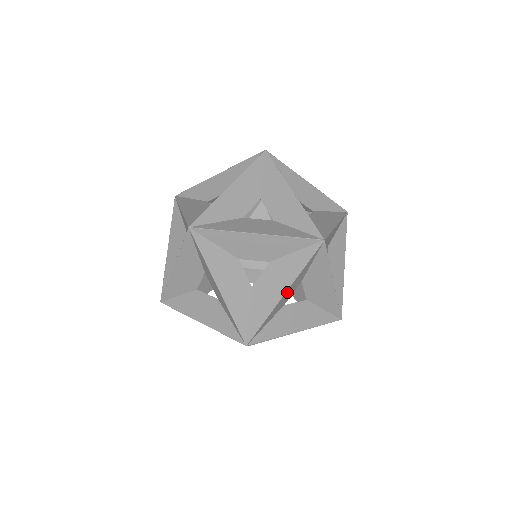
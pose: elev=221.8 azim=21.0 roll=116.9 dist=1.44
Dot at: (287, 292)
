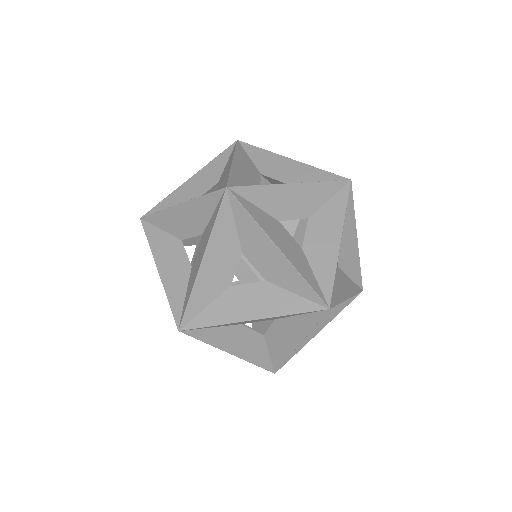
Dot at: occluded
